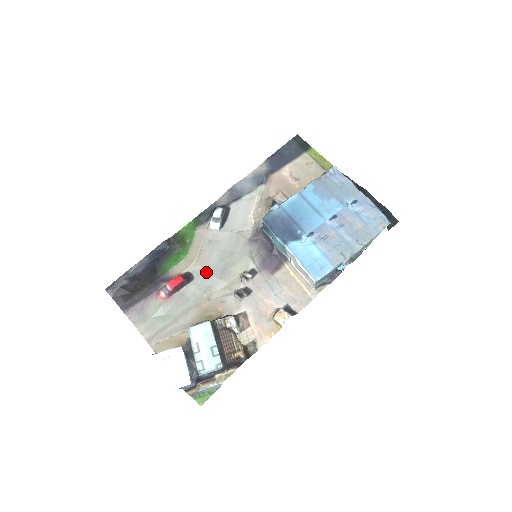
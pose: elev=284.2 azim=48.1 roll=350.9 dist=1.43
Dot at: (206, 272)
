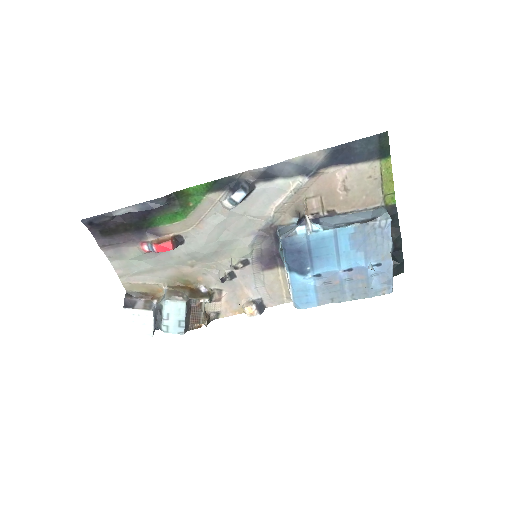
Dot at: (199, 245)
